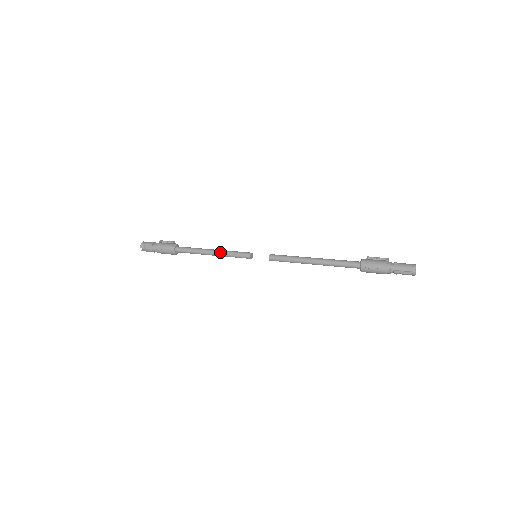
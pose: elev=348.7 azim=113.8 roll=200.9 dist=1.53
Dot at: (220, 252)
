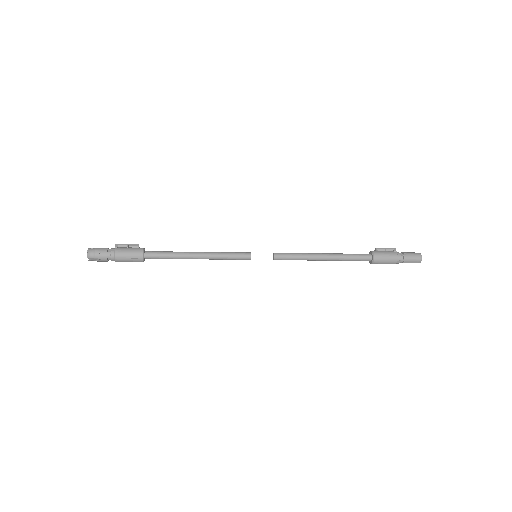
Dot at: (211, 255)
